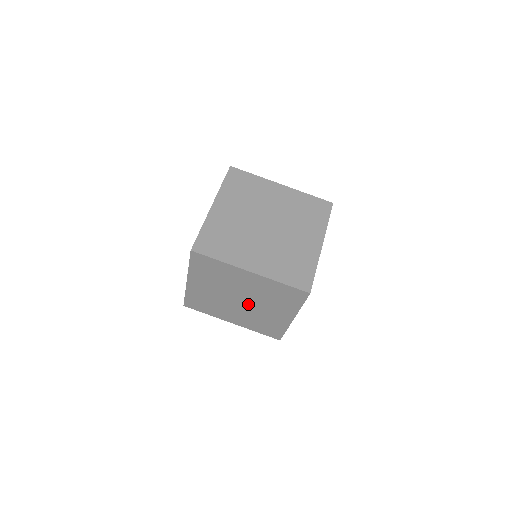
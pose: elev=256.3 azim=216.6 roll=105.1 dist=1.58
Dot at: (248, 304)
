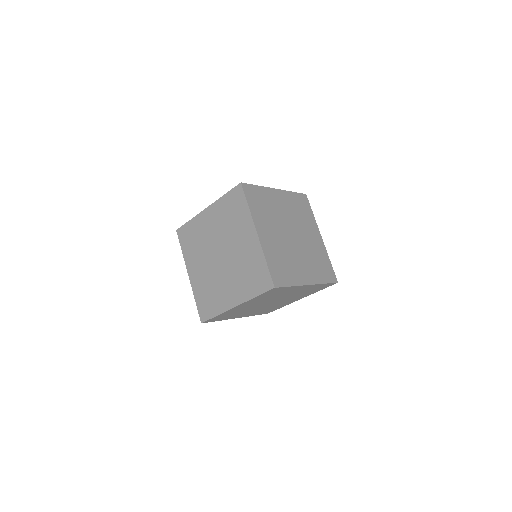
Dot at: (221, 264)
